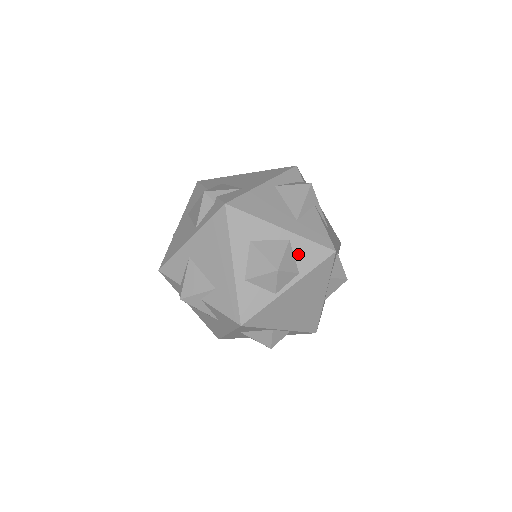
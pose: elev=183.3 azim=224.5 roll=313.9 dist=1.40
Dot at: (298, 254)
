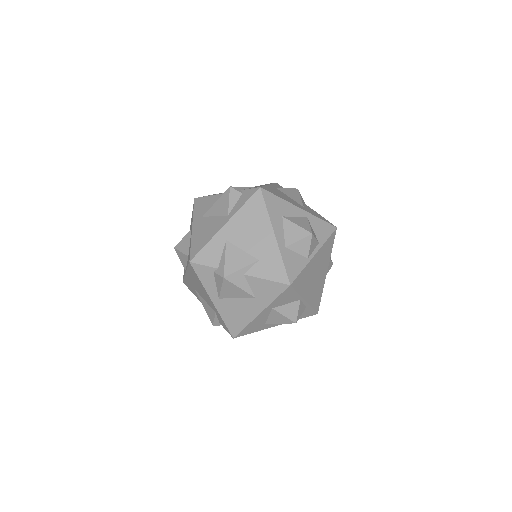
Dot at: (315, 228)
